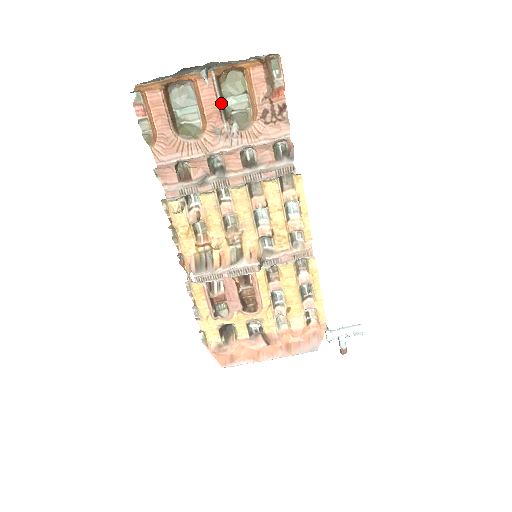
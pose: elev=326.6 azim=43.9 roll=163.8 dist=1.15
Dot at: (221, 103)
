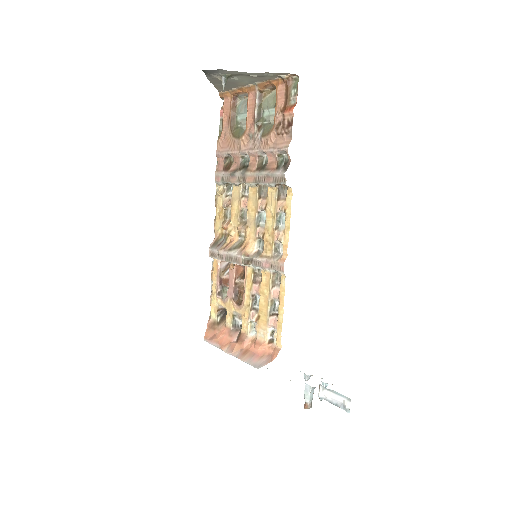
Dot at: (257, 112)
